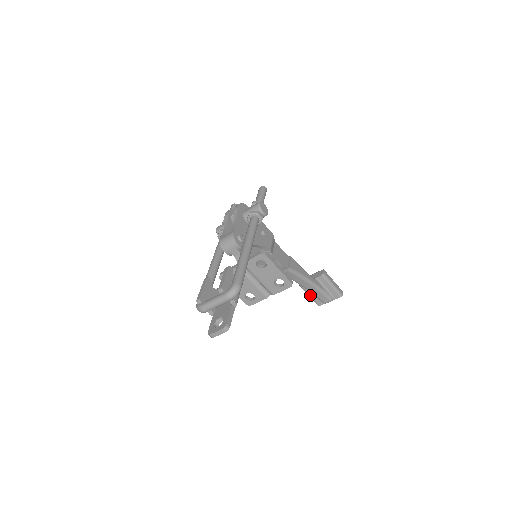
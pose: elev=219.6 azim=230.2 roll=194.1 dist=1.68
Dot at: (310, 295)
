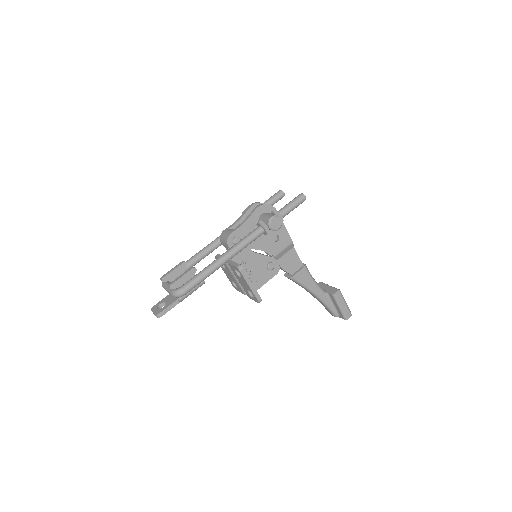
Dot at: occluded
